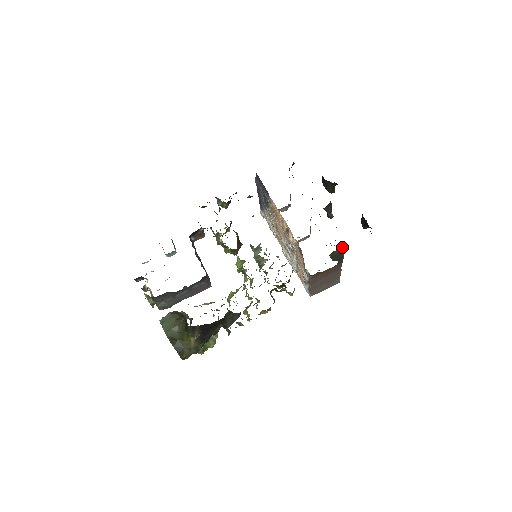
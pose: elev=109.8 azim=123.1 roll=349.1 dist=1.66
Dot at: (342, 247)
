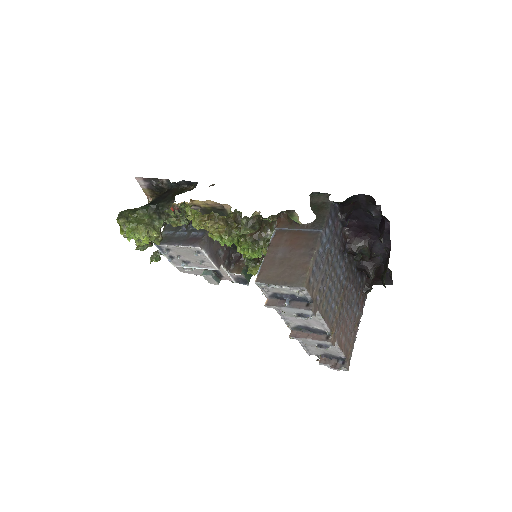
Dot at: (329, 195)
